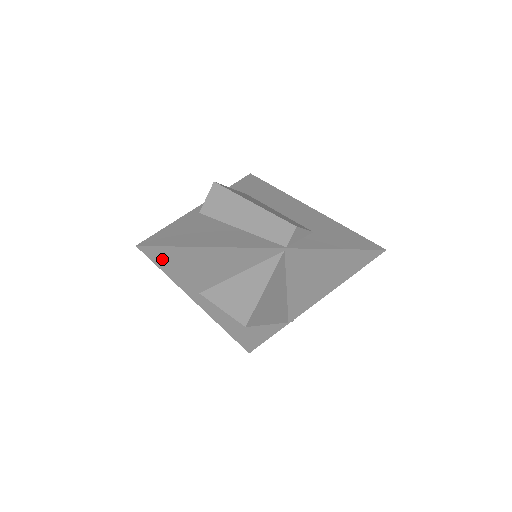
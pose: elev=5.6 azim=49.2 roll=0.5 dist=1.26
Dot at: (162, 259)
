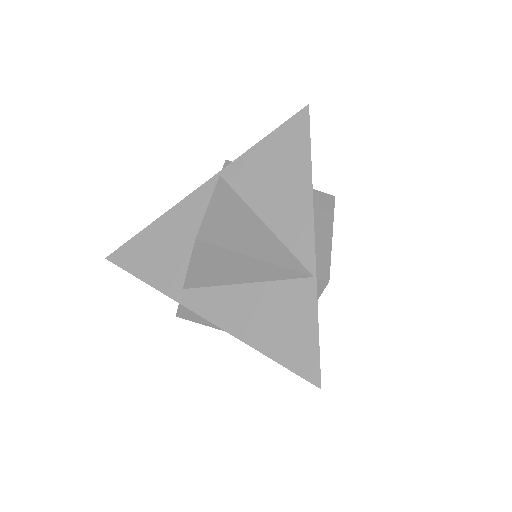
Dot at: (130, 261)
